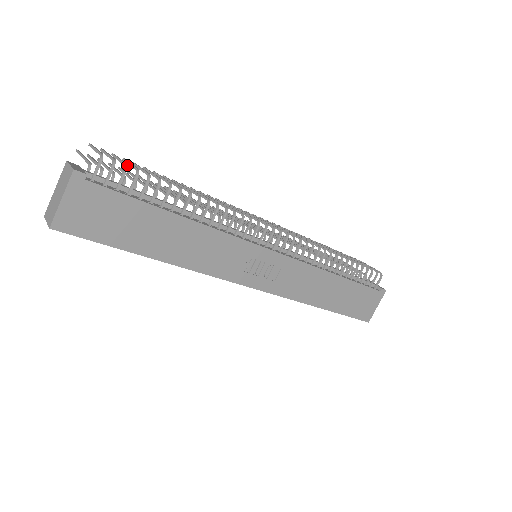
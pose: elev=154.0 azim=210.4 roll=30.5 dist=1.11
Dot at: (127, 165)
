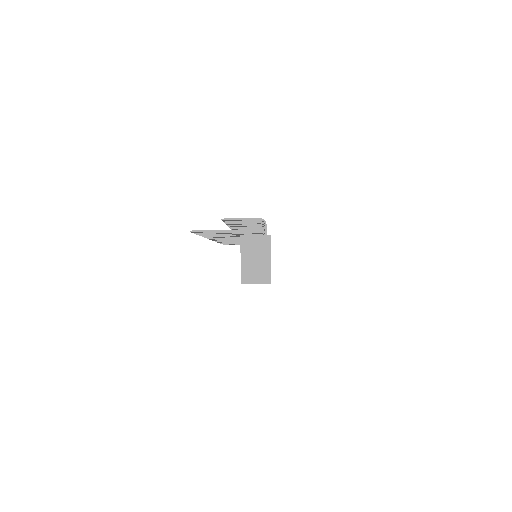
Dot at: occluded
